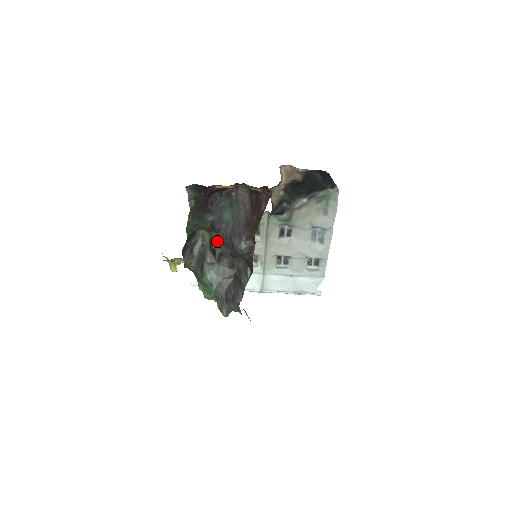
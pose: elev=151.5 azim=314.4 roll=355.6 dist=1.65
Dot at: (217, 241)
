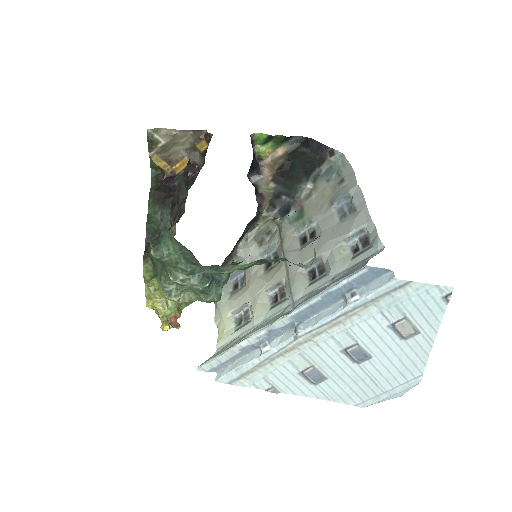
Dot at: (175, 213)
